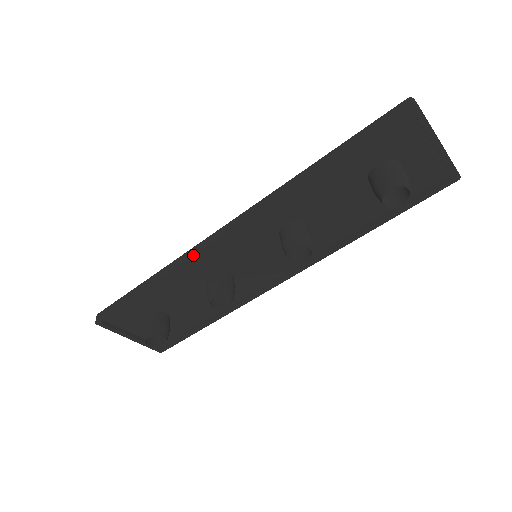
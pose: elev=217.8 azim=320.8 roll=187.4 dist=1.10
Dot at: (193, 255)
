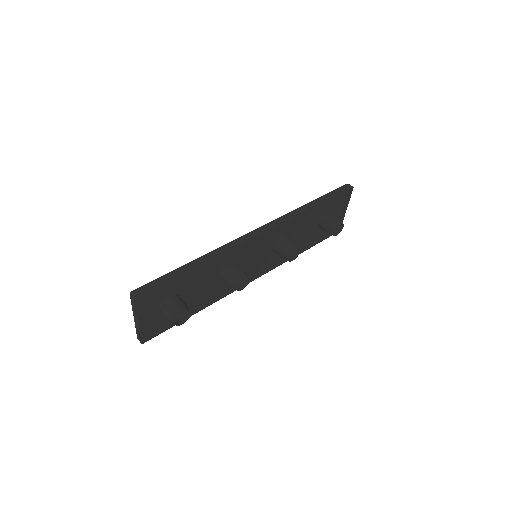
Dot at: (239, 245)
